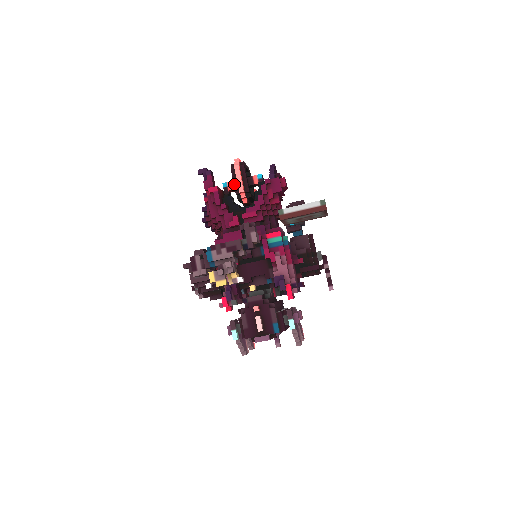
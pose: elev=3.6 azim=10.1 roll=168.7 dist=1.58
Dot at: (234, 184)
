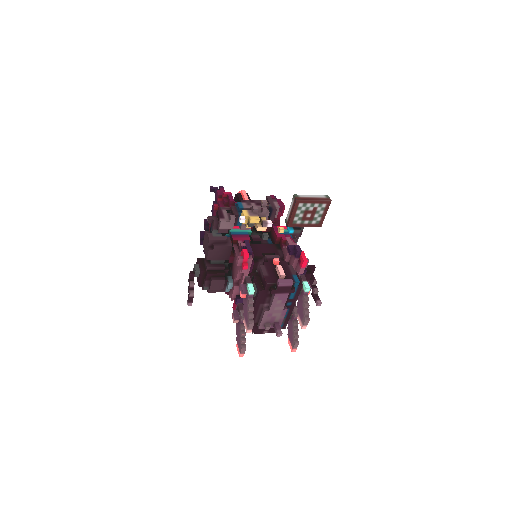
Dot at: occluded
